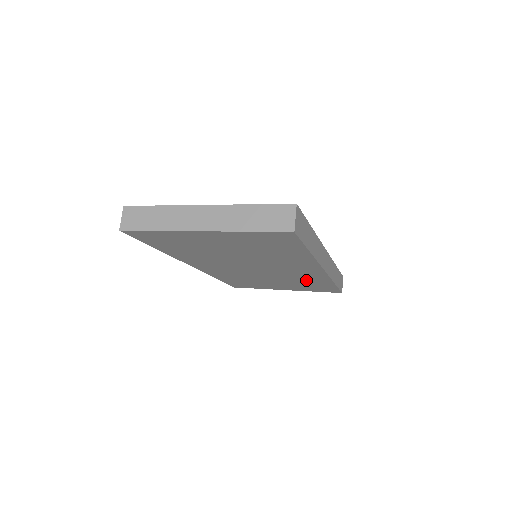
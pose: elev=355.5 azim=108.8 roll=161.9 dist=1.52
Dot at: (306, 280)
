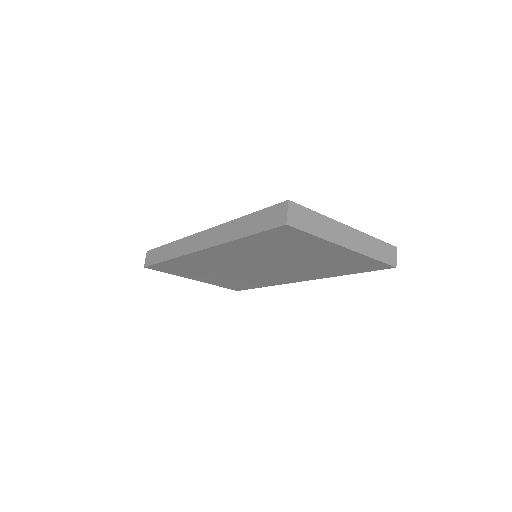
Dot at: (254, 281)
